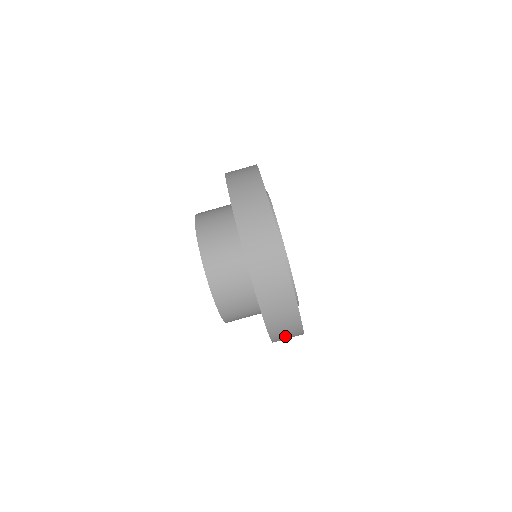
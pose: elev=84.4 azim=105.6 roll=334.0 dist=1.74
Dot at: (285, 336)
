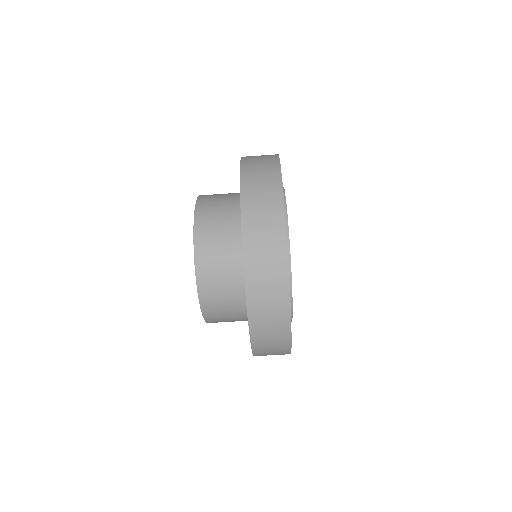
Dot at: occluded
